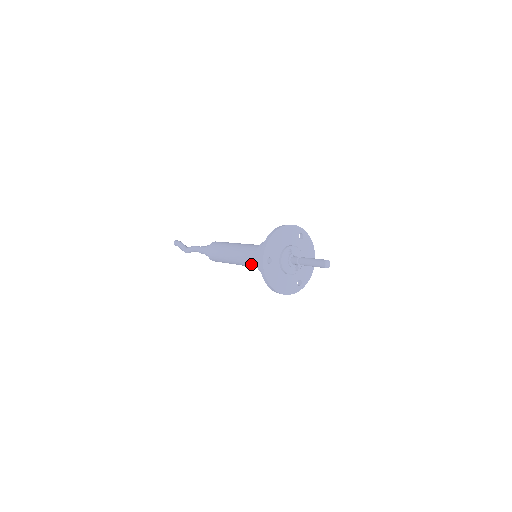
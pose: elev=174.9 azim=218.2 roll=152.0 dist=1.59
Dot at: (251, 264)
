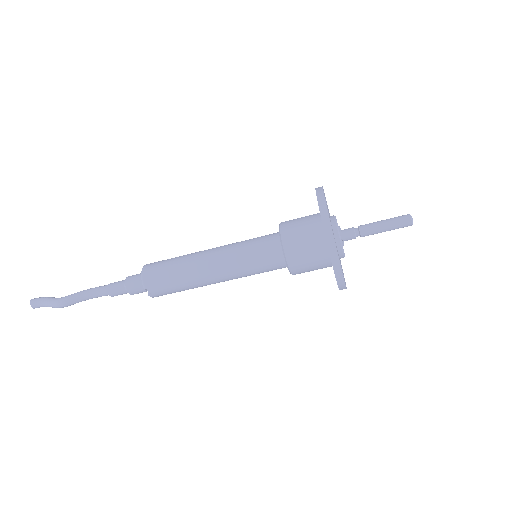
Dot at: (256, 251)
